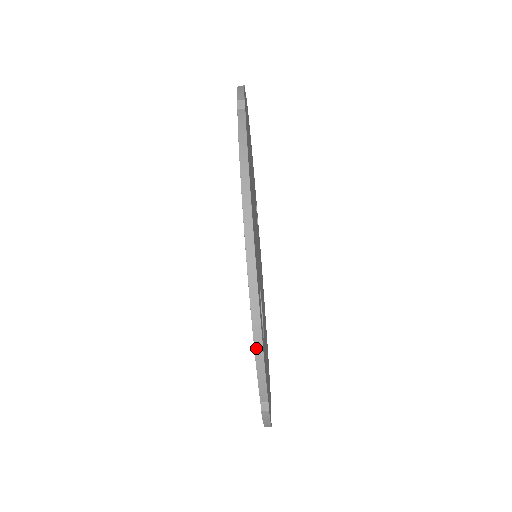
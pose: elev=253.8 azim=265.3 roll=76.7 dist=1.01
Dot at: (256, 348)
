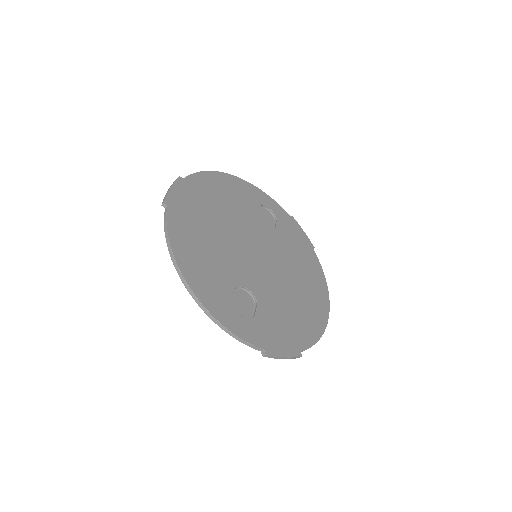
Dot at: (225, 330)
